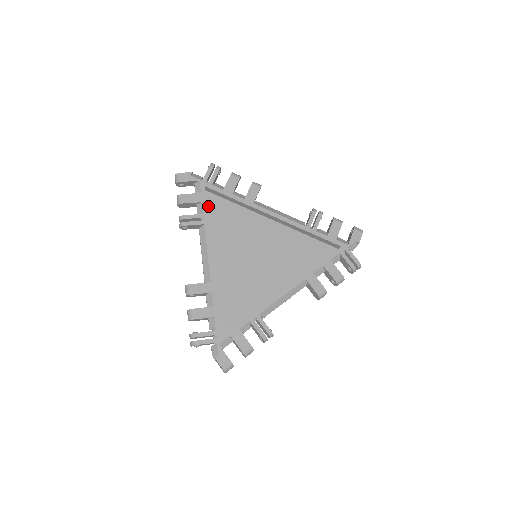
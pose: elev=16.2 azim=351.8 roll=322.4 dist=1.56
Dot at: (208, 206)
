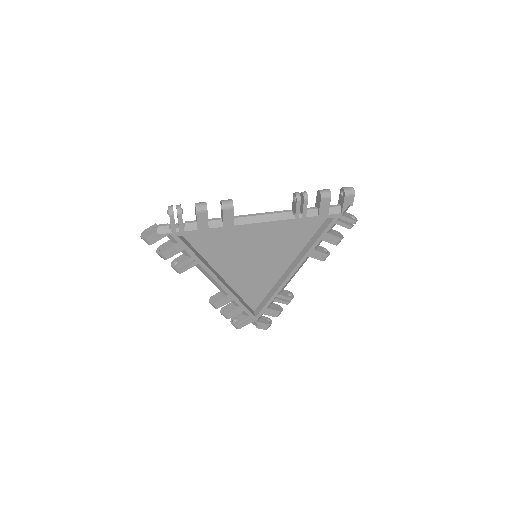
Dot at: (190, 241)
